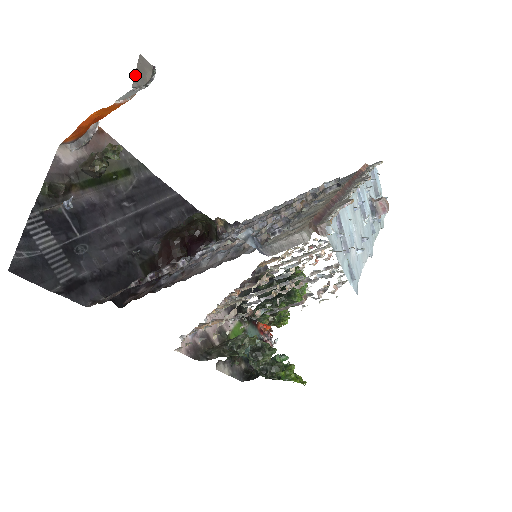
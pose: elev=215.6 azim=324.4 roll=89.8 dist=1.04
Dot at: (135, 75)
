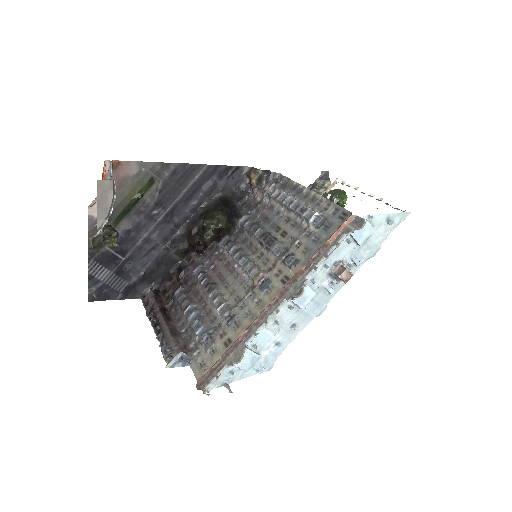
Dot at: (97, 212)
